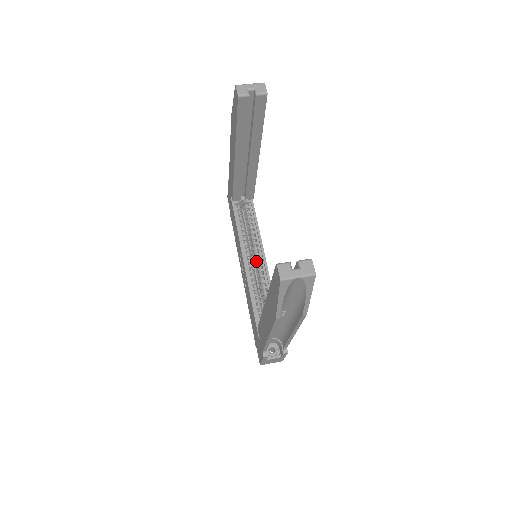
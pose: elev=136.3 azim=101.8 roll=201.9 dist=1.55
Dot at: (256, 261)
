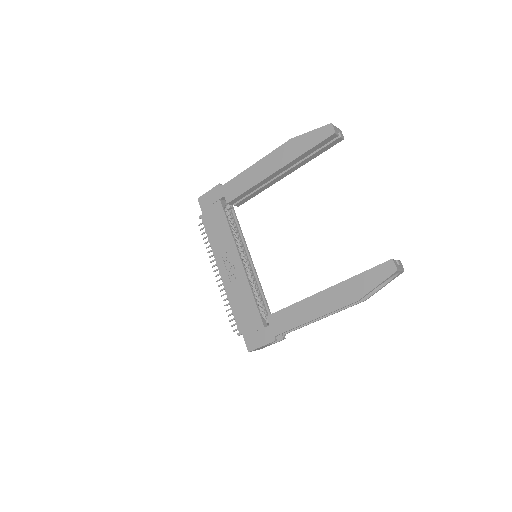
Dot at: (244, 261)
